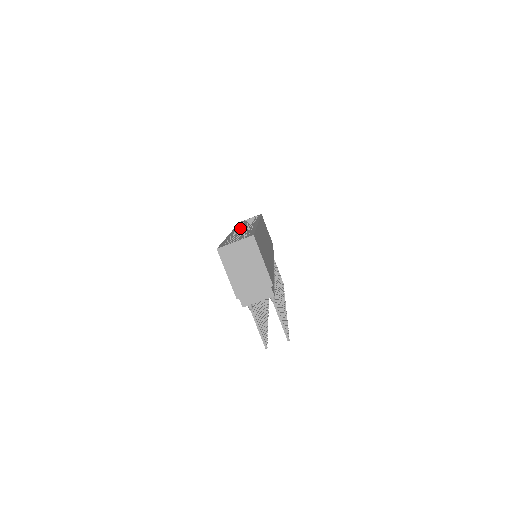
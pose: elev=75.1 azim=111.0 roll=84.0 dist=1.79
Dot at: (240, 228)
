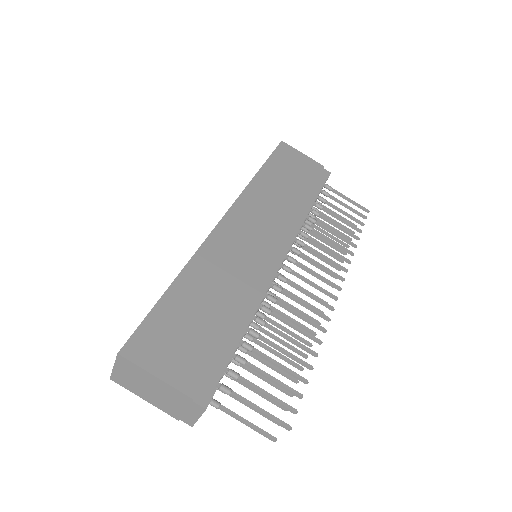
Dot at: occluded
